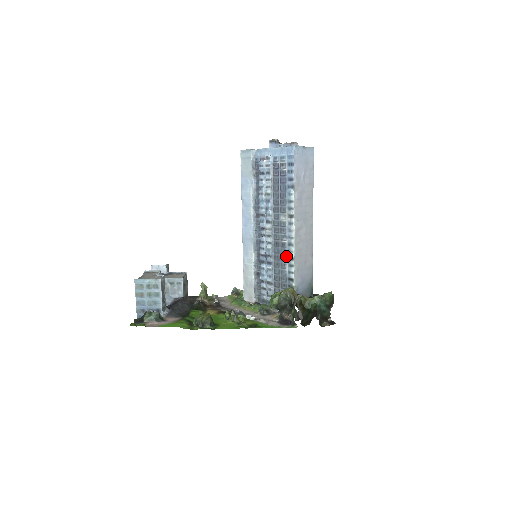
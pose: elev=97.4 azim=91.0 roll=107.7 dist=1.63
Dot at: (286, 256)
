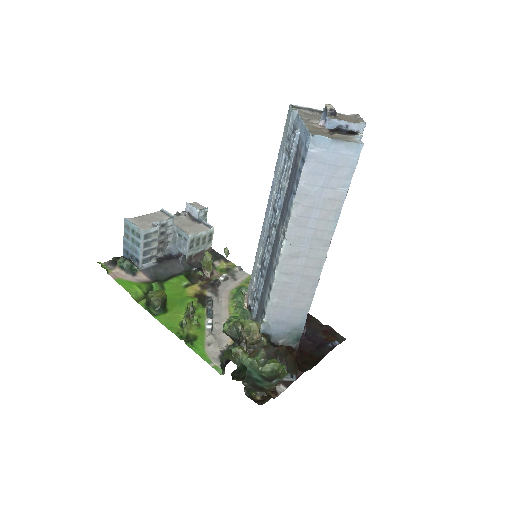
Dot at: (269, 280)
